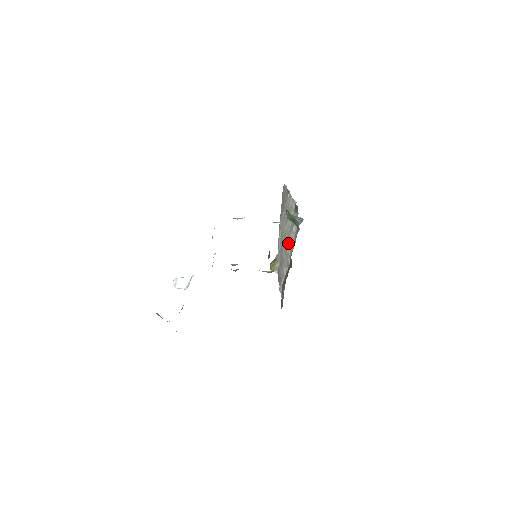
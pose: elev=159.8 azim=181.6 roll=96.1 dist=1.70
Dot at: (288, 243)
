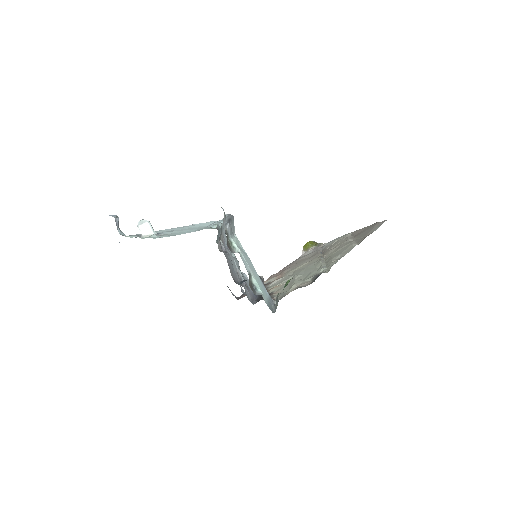
Dot at: (293, 277)
